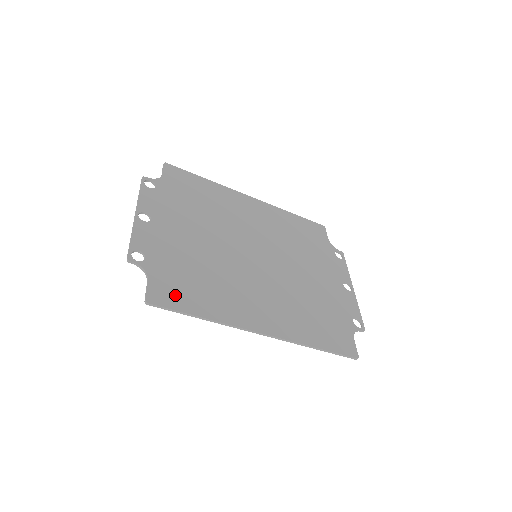
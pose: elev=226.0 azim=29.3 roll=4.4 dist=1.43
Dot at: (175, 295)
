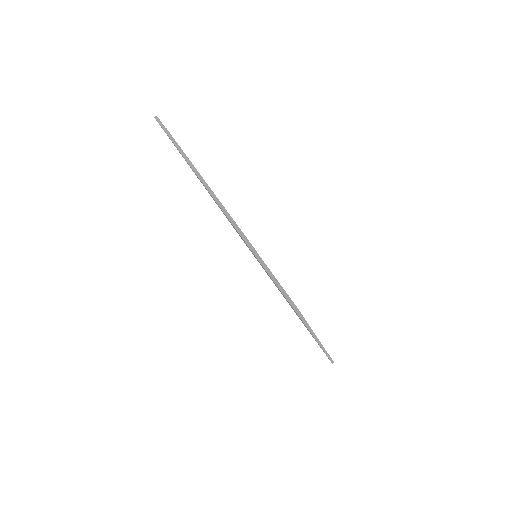
Dot at: occluded
